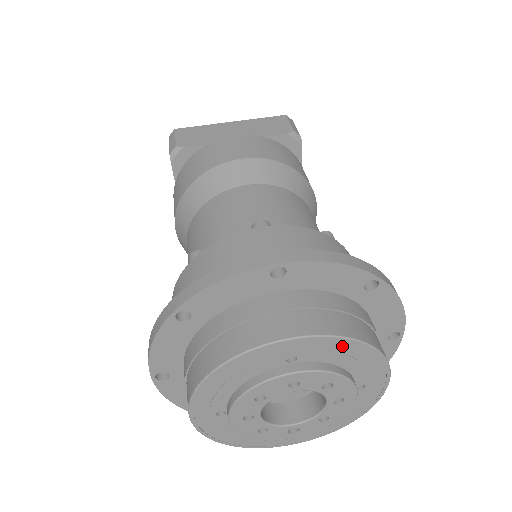
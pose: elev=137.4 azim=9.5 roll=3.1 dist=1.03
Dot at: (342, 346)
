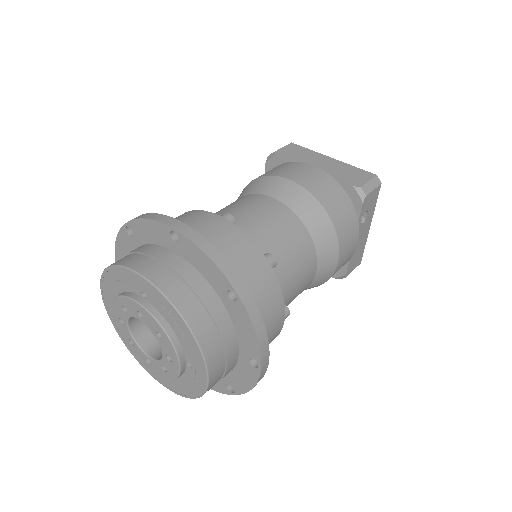
Dot at: (171, 310)
